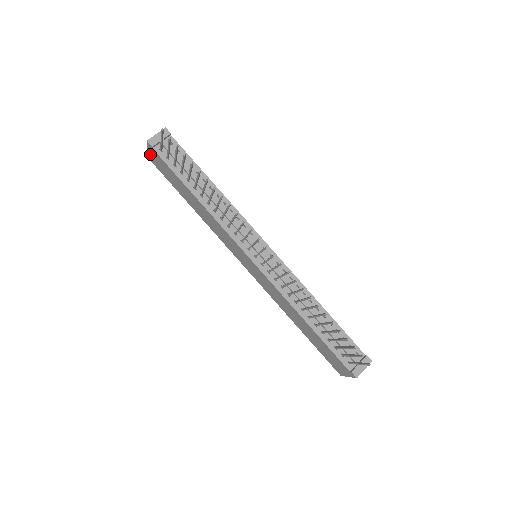
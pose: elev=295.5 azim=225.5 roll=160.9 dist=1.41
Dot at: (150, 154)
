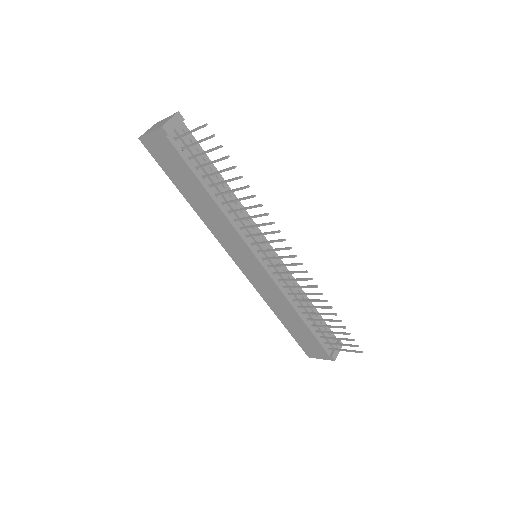
Dot at: (151, 138)
